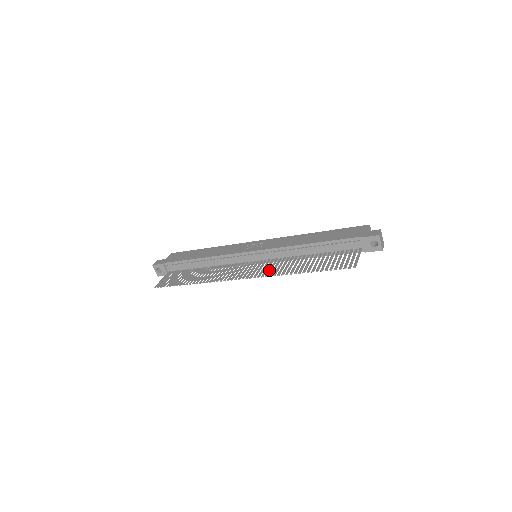
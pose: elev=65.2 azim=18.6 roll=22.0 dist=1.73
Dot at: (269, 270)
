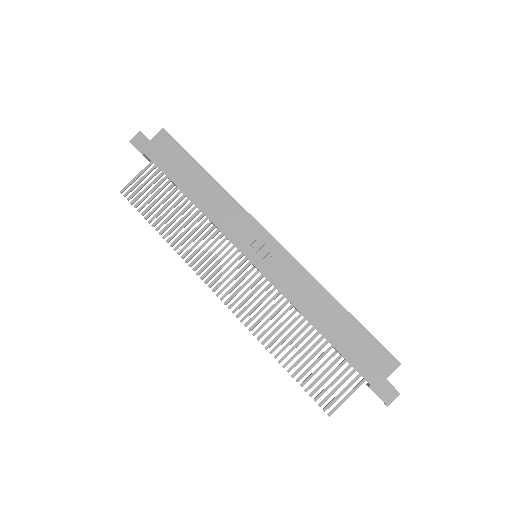
Dot at: (251, 311)
